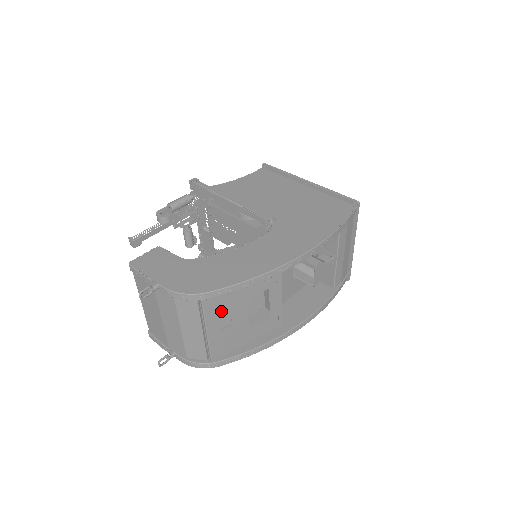
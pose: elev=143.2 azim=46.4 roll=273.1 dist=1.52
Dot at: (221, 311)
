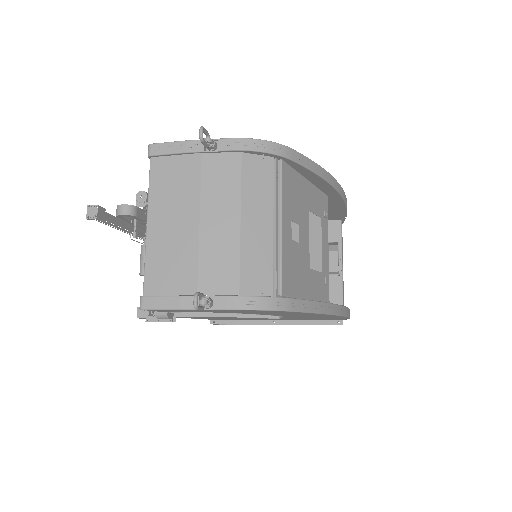
Dot at: (292, 202)
